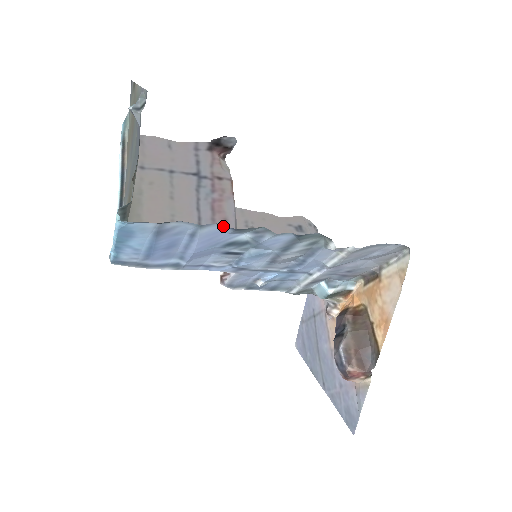
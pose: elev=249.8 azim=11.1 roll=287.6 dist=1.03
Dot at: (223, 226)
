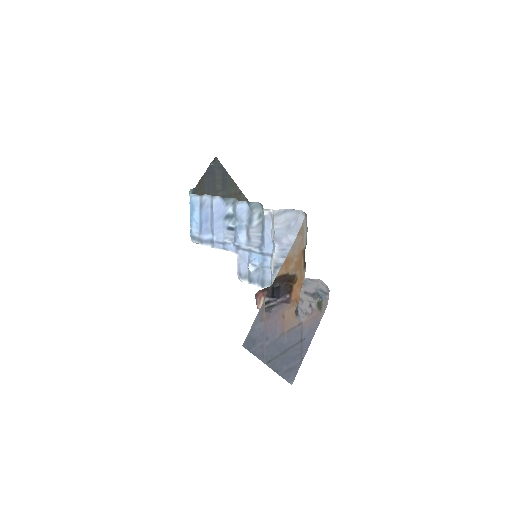
Dot at: (220, 198)
